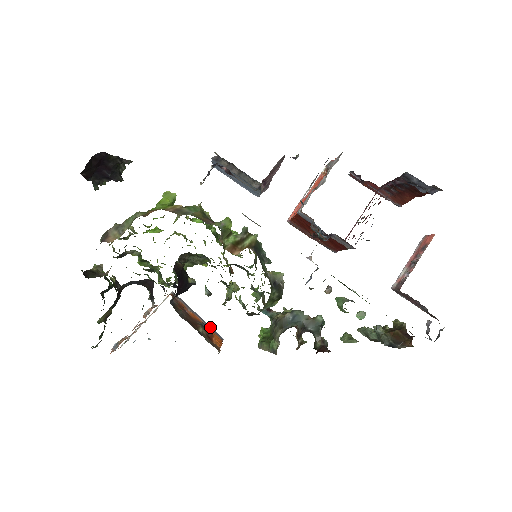
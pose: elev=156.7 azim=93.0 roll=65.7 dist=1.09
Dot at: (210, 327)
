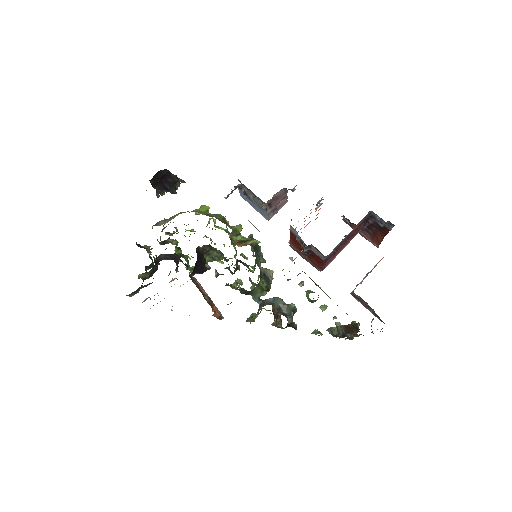
Dot at: (216, 307)
